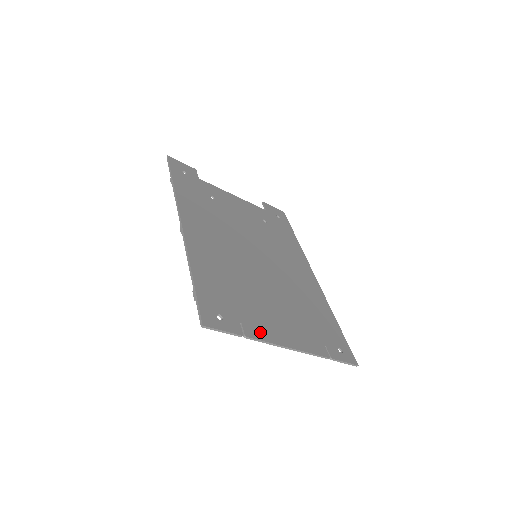
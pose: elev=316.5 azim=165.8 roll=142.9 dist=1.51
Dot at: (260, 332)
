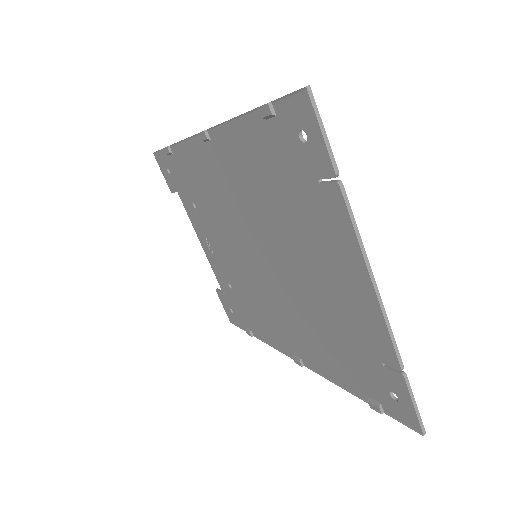
Dot at: (341, 218)
